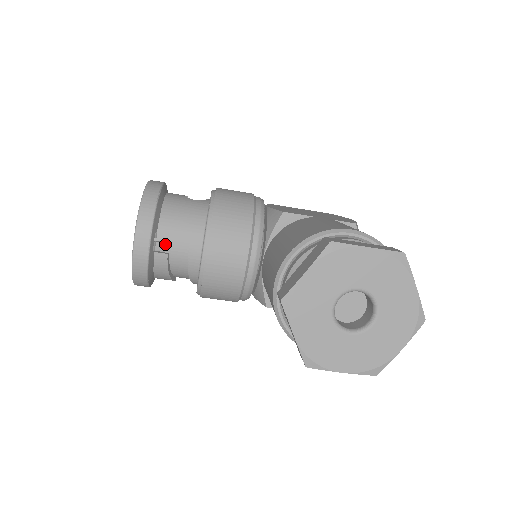
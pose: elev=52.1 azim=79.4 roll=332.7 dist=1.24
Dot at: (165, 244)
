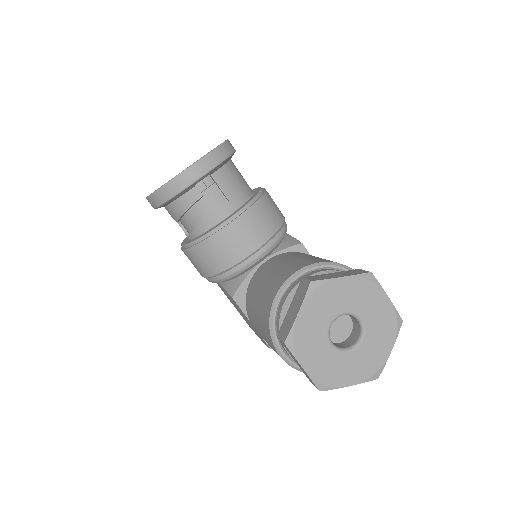
Dot at: (203, 189)
